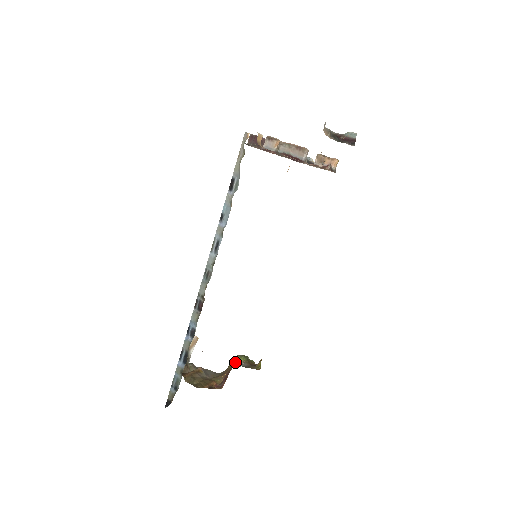
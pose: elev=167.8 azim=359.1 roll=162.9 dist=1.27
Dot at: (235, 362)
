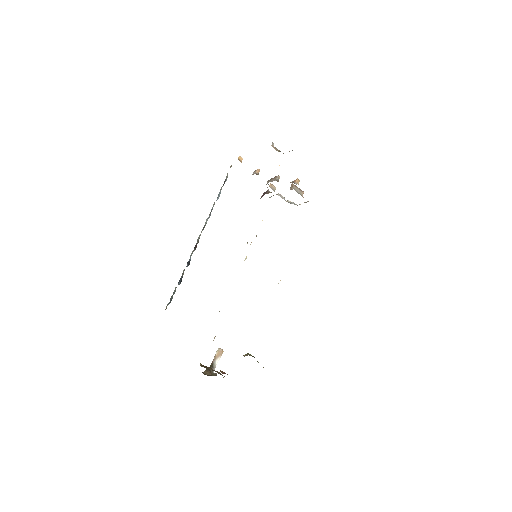
Dot at: occluded
